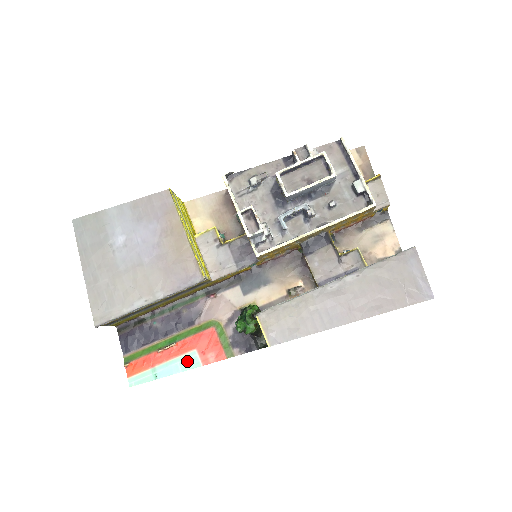
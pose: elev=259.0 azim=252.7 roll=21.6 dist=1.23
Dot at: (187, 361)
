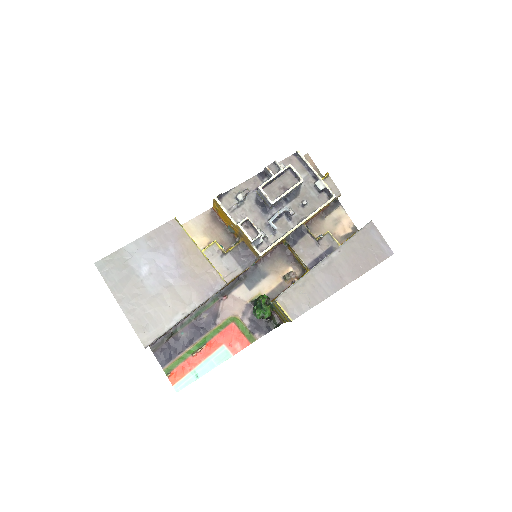
Dot at: (219, 356)
